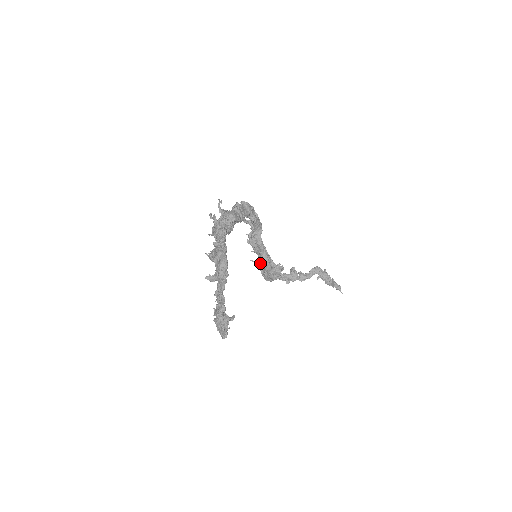
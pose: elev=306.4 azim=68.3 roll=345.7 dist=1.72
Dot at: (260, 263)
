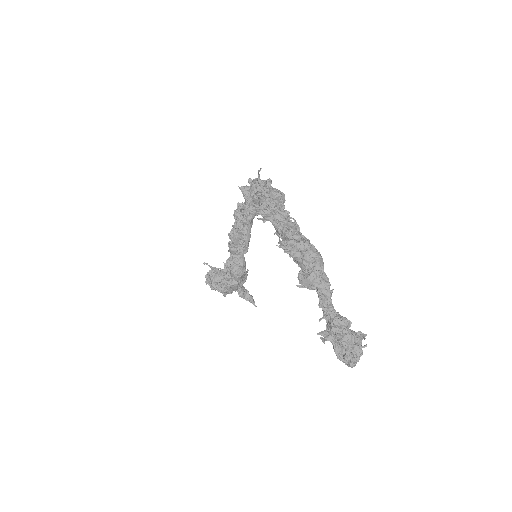
Dot at: (232, 267)
